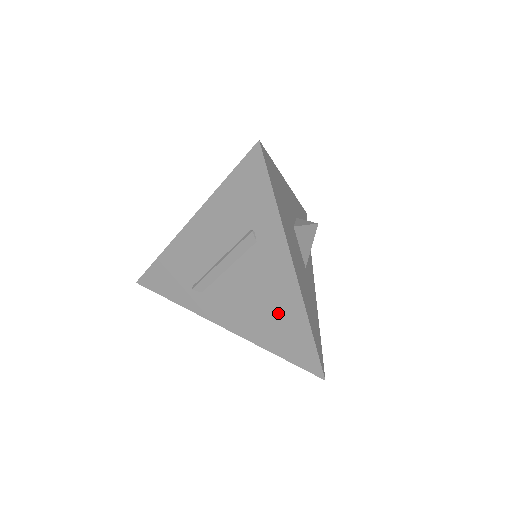
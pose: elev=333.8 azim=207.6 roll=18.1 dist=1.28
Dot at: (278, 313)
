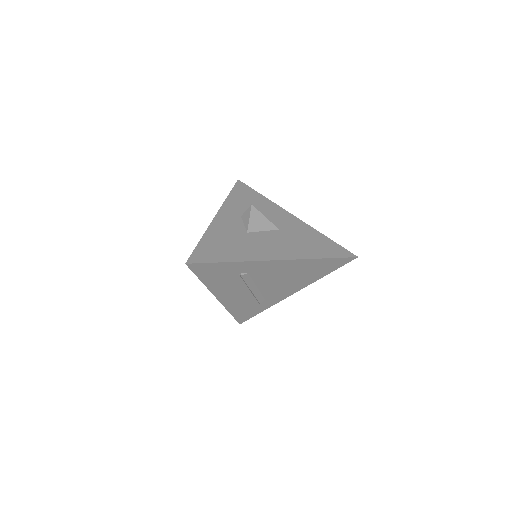
Dot at: (300, 271)
